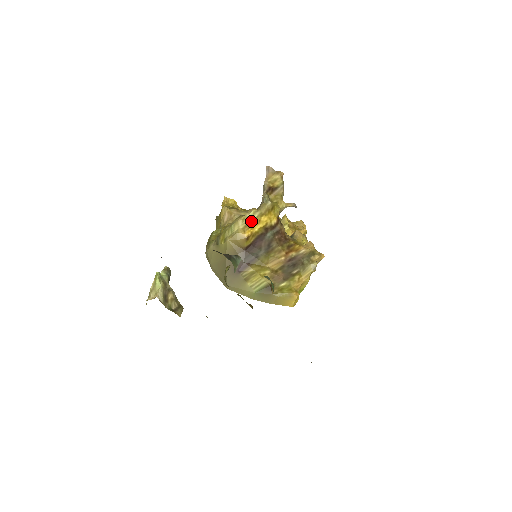
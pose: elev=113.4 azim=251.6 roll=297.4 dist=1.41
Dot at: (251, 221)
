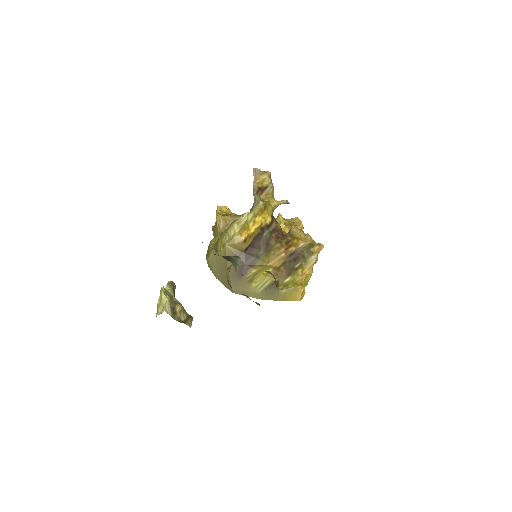
Dot at: (246, 223)
